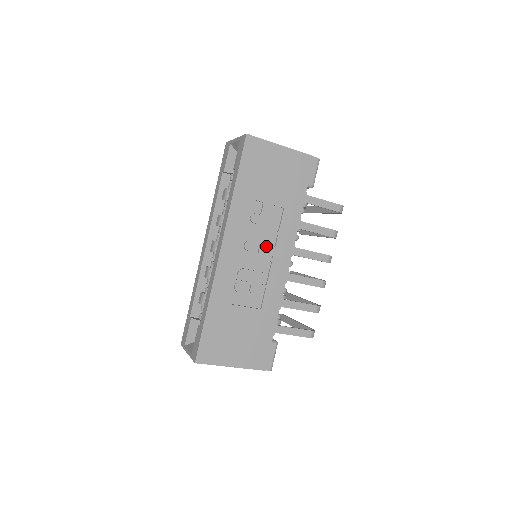
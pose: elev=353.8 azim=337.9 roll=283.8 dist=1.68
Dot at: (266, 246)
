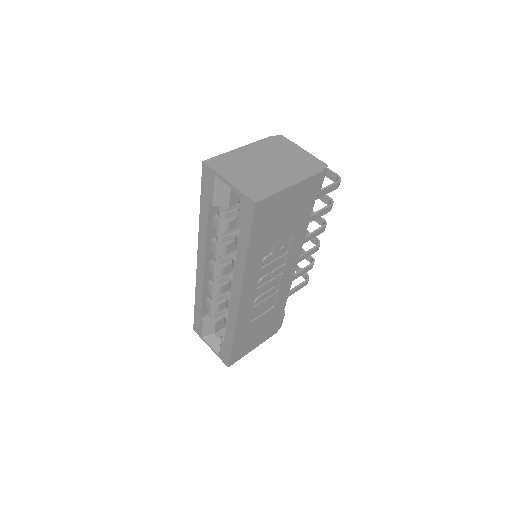
Dot at: (277, 270)
